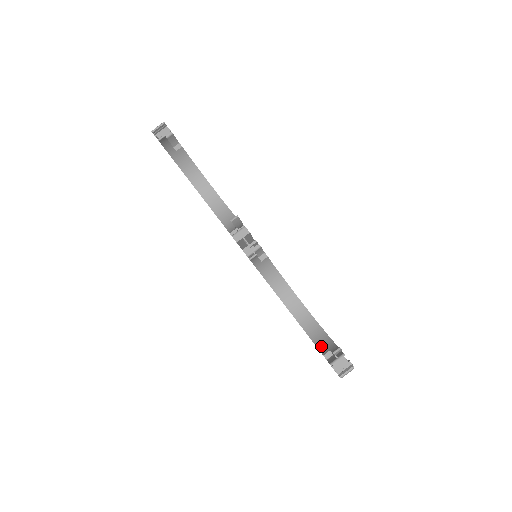
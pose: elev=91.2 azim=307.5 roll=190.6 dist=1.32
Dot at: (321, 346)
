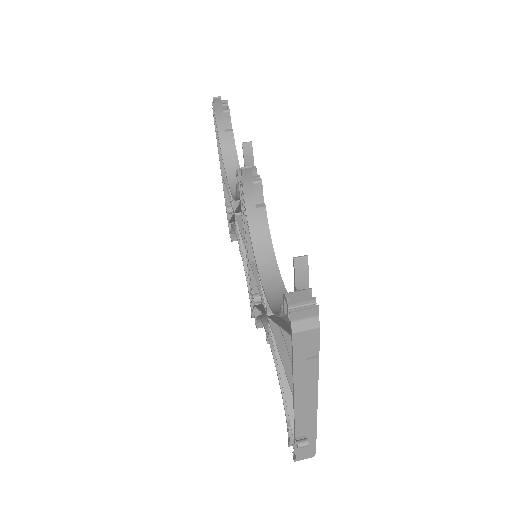
Dot at: occluded
